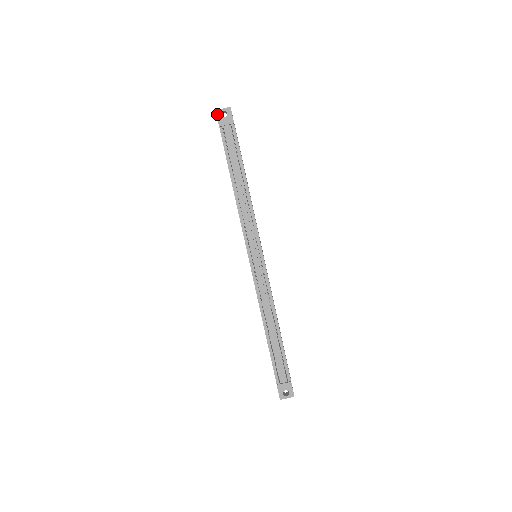
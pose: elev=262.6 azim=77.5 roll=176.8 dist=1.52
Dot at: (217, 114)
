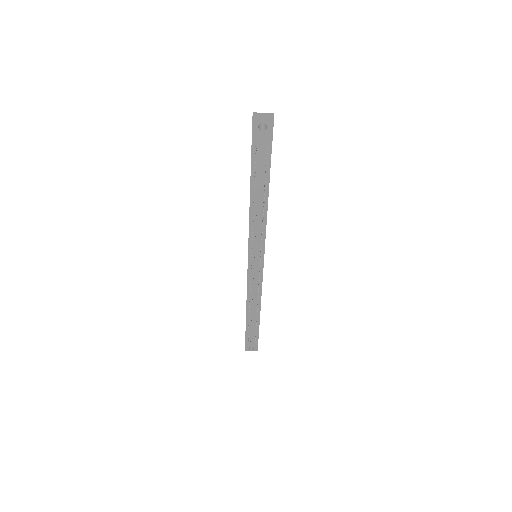
Dot at: (253, 124)
